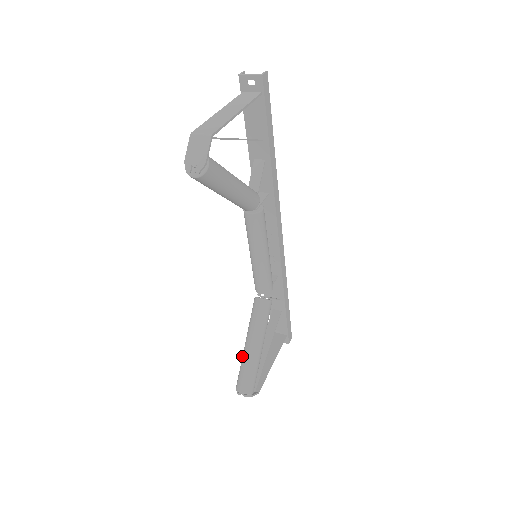
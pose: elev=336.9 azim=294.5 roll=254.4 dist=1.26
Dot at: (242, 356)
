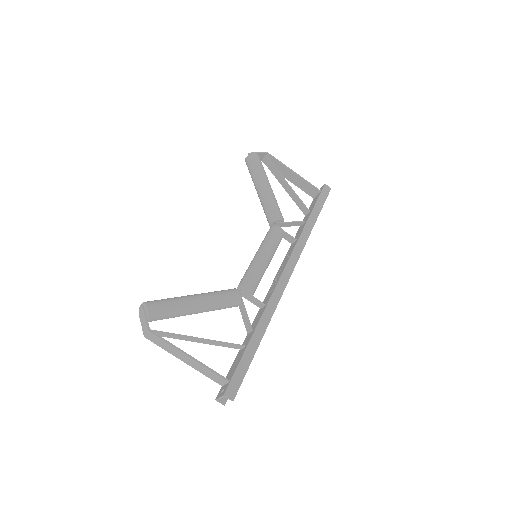
Dot at: occluded
